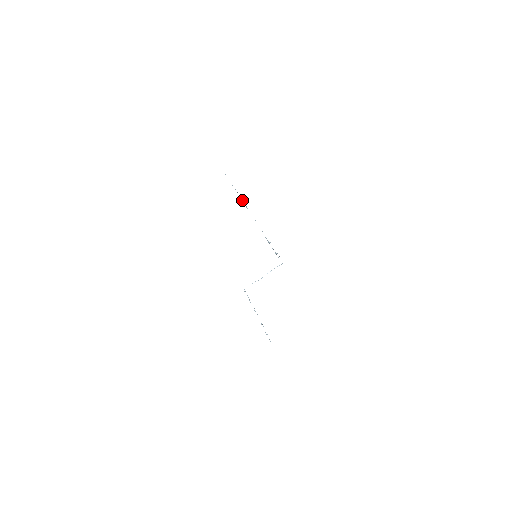
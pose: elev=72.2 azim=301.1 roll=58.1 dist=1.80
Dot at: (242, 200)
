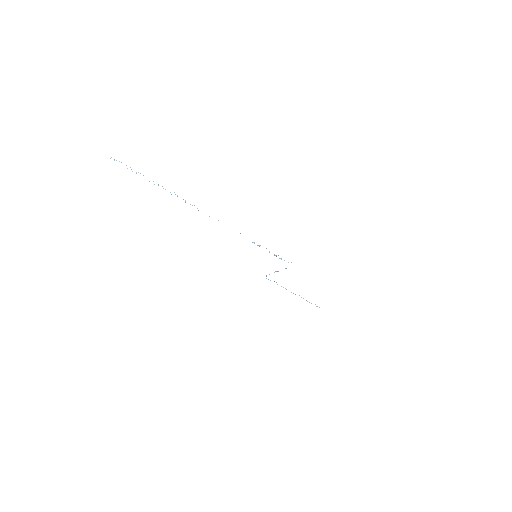
Dot at: occluded
